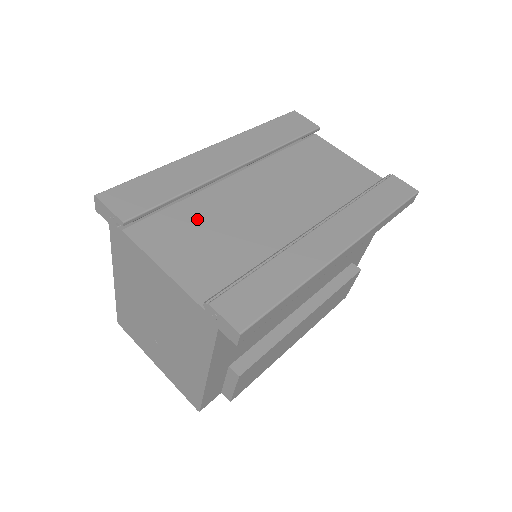
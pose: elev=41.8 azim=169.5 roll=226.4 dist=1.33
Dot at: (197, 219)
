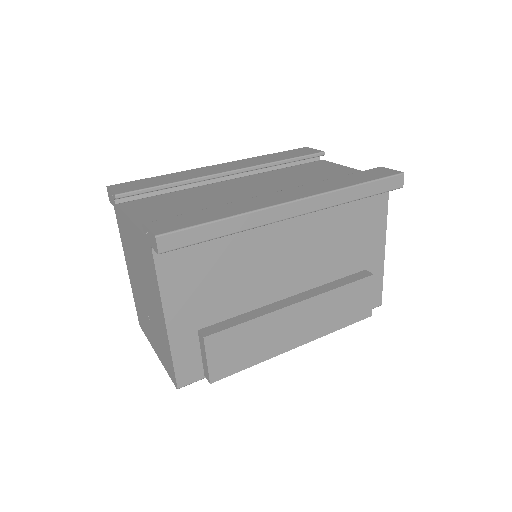
Dot at: (179, 198)
